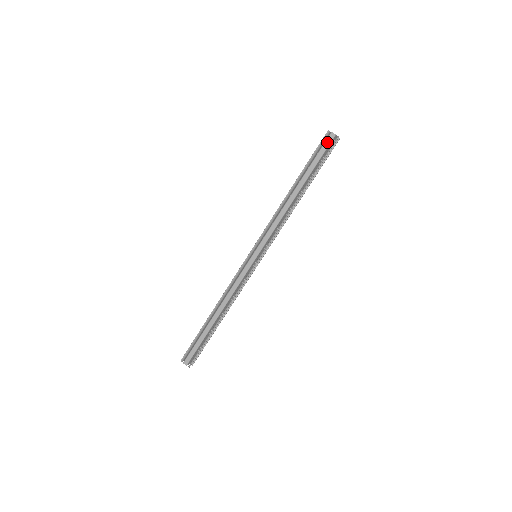
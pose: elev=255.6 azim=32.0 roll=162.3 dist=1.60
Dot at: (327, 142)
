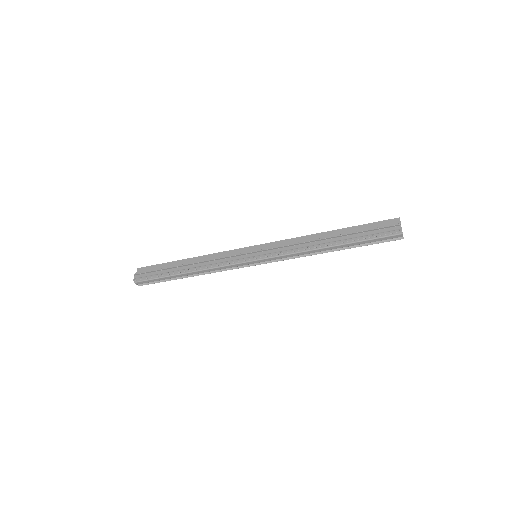
Dot at: (392, 237)
